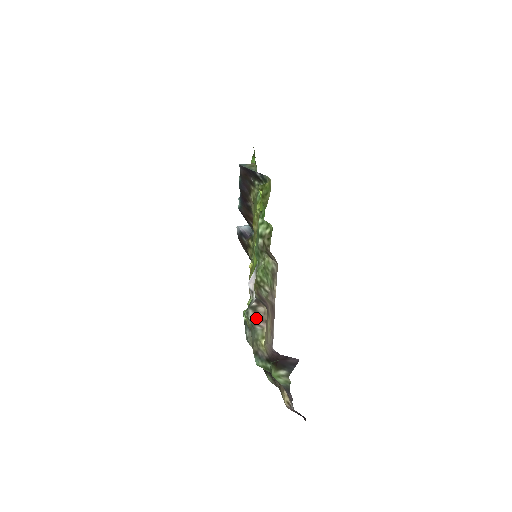
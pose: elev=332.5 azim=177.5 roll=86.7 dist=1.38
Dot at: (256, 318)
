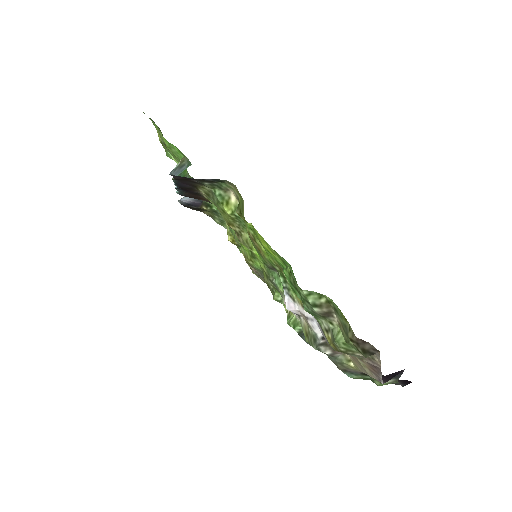
Dot at: (332, 350)
